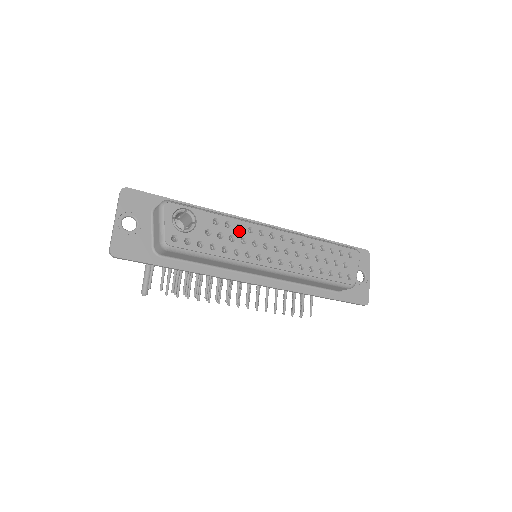
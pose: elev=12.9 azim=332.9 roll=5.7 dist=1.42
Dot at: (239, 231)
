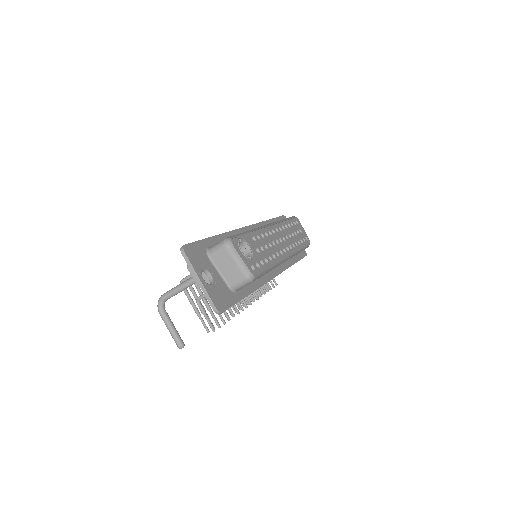
Dot at: (264, 239)
